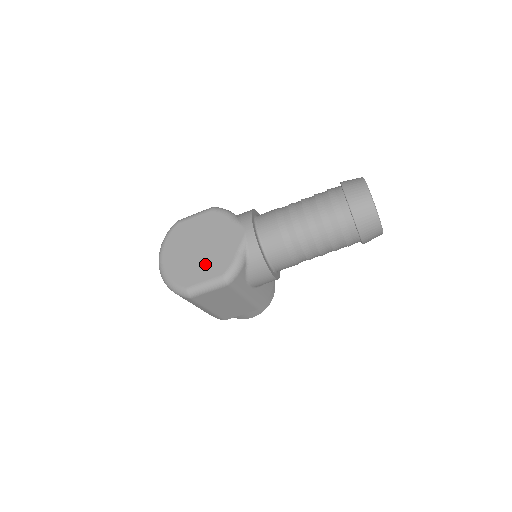
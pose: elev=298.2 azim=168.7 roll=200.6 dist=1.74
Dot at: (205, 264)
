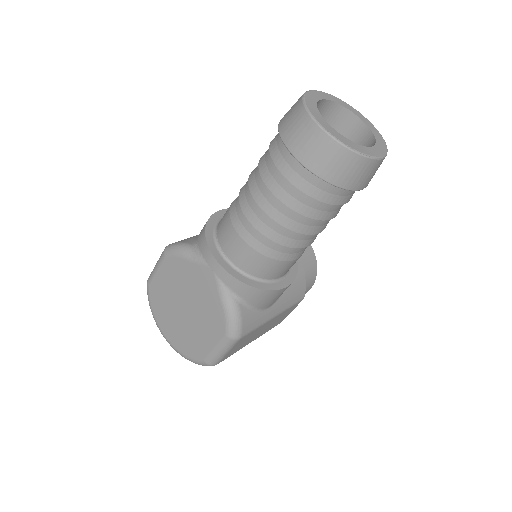
Dot at: (202, 327)
